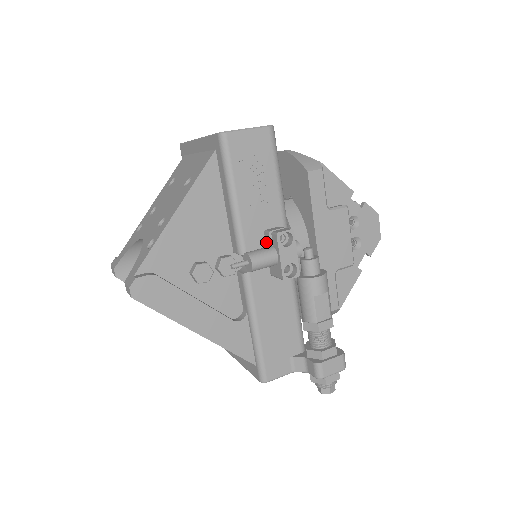
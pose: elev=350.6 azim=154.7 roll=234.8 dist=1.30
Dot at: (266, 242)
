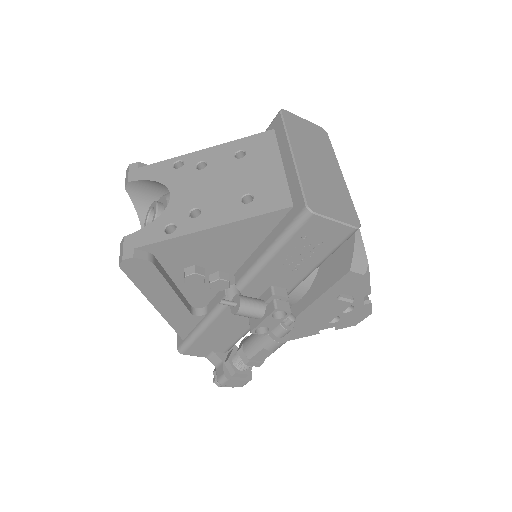
Dot at: (265, 293)
